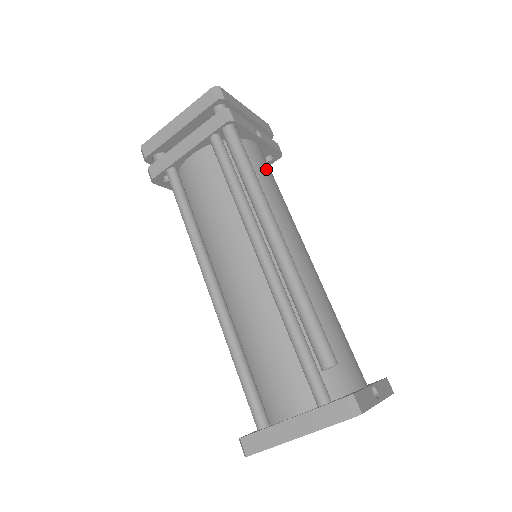
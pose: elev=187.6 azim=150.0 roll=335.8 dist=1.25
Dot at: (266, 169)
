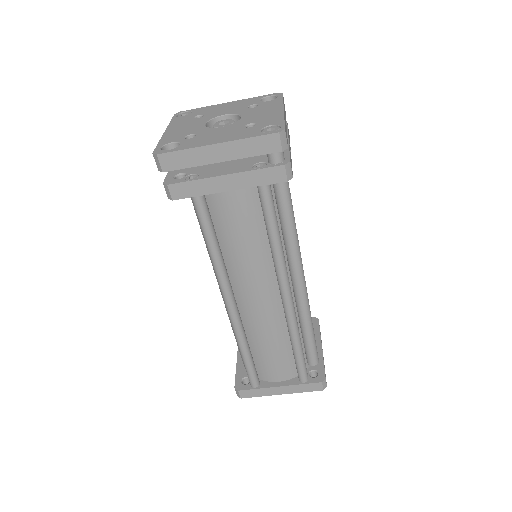
Dot at: occluded
